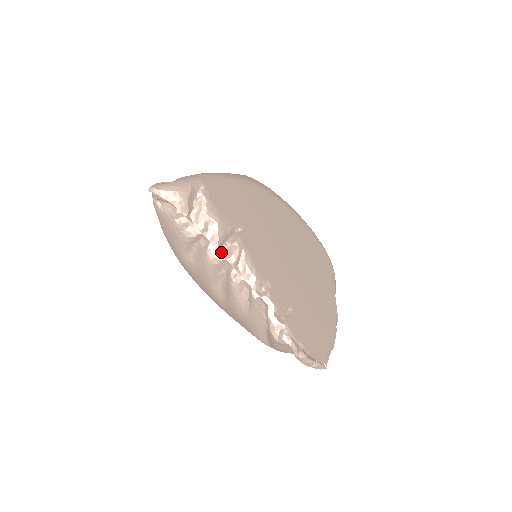
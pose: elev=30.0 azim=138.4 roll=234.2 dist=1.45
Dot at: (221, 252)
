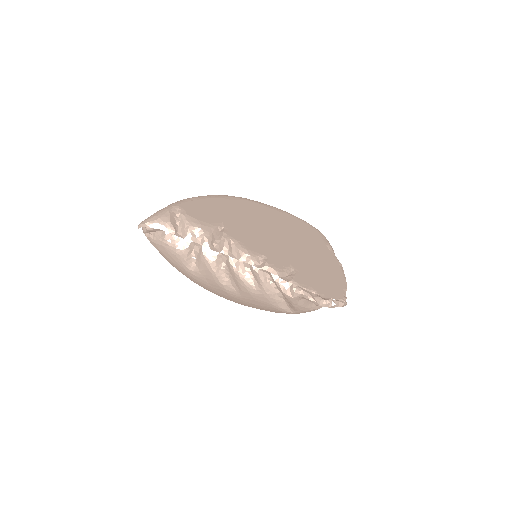
Dot at: (214, 249)
